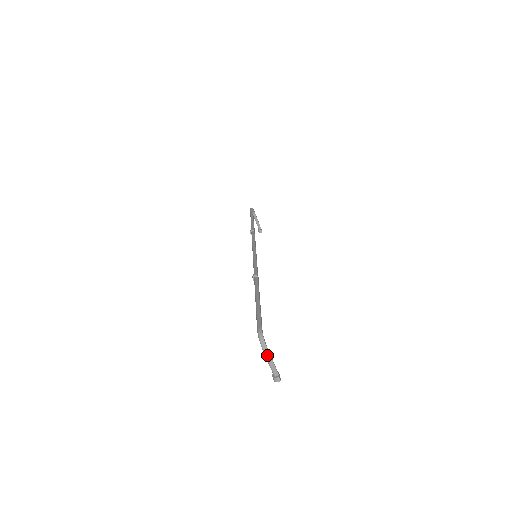
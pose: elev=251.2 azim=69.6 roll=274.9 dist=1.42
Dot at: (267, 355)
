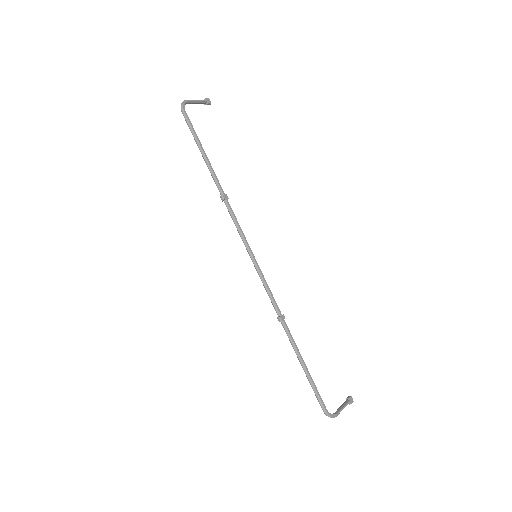
Dot at: occluded
